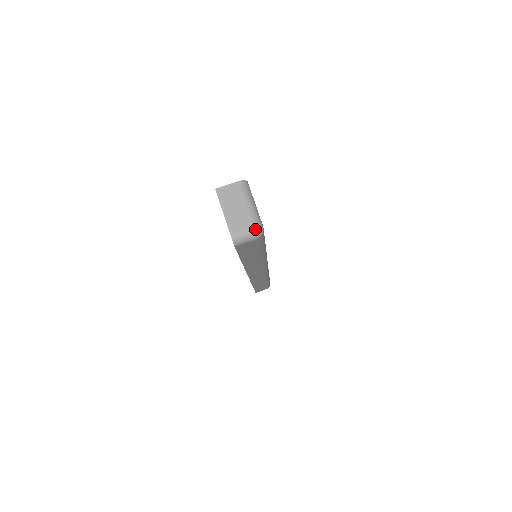
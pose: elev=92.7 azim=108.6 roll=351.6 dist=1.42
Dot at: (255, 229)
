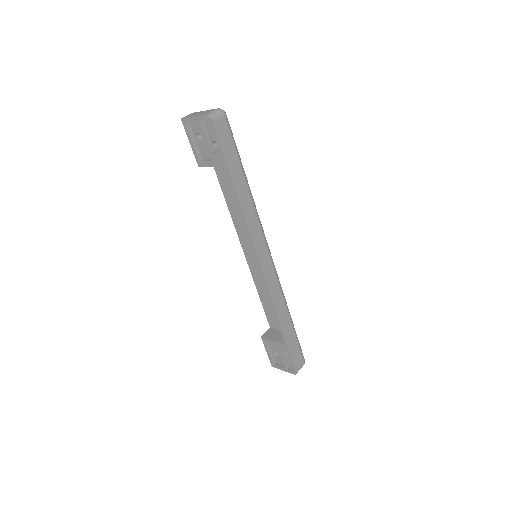
Dot at: (218, 109)
